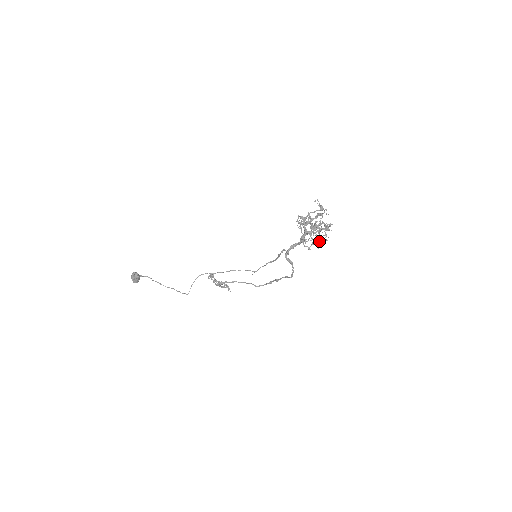
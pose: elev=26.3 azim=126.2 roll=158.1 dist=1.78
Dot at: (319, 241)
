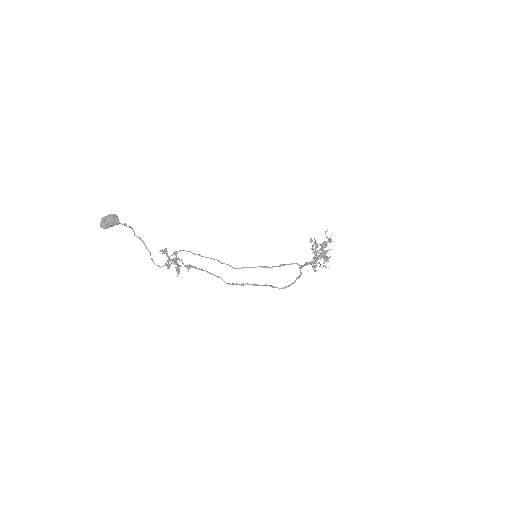
Dot at: occluded
